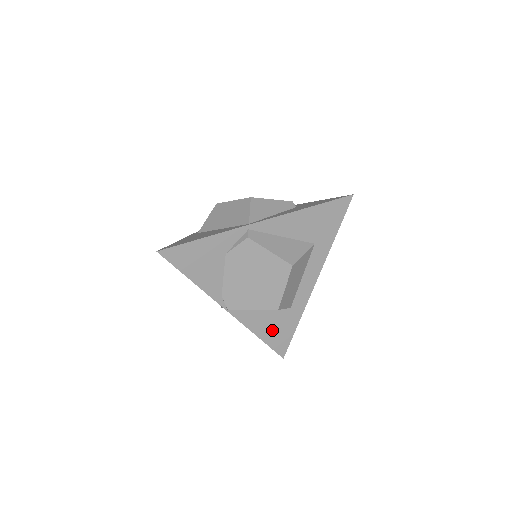
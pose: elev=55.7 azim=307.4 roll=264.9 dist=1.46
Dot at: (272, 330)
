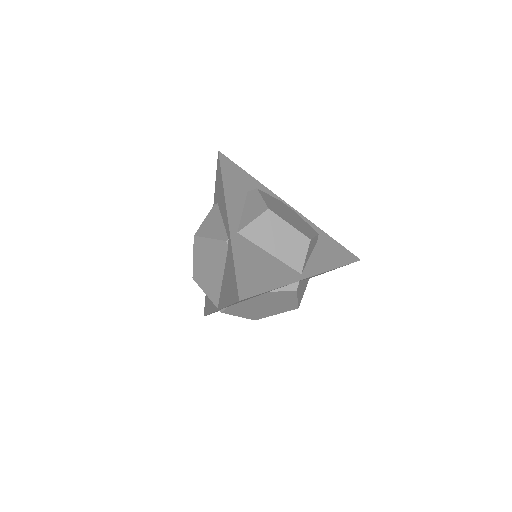
Dot at: occluded
